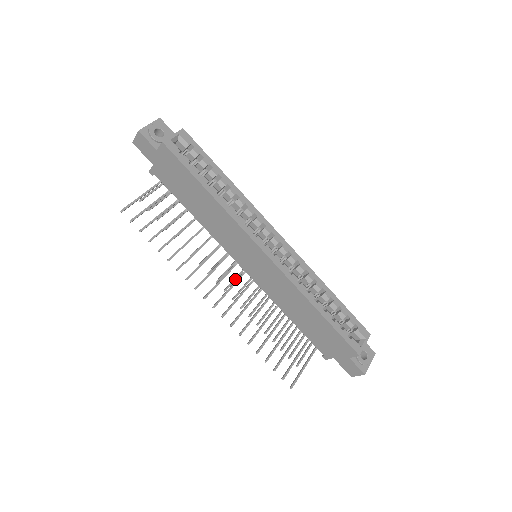
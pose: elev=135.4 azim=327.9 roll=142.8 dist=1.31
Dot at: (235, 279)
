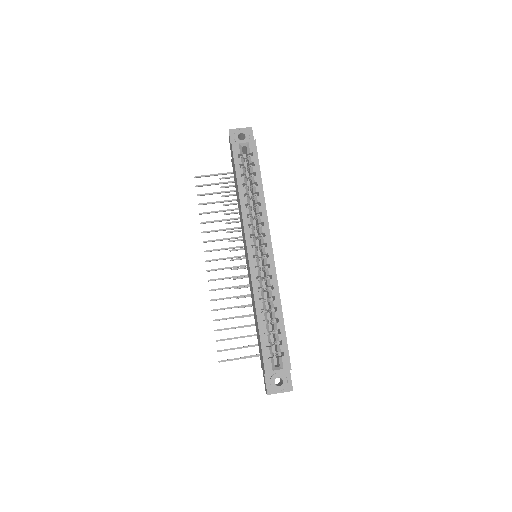
Dot at: (246, 267)
